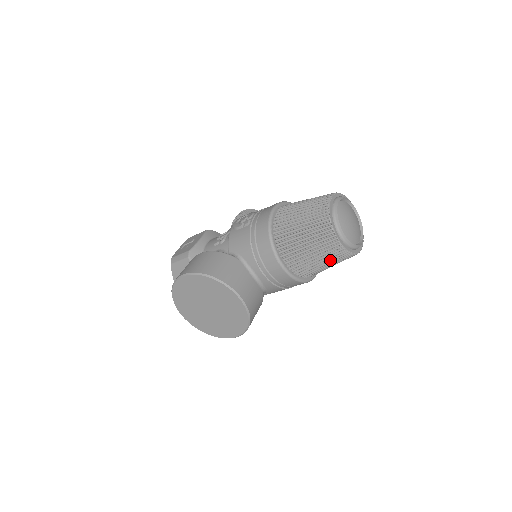
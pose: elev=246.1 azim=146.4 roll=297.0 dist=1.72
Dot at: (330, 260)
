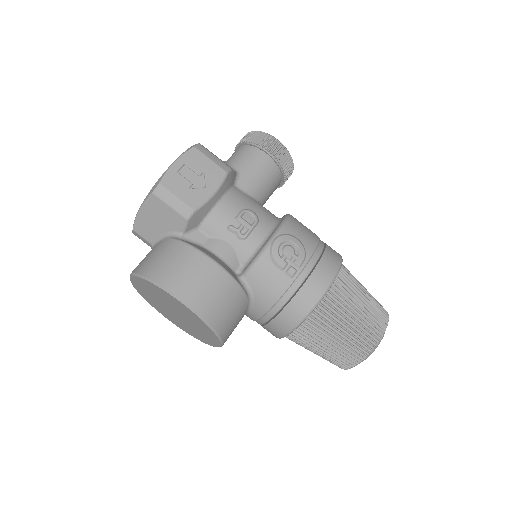
Dot at: occluded
